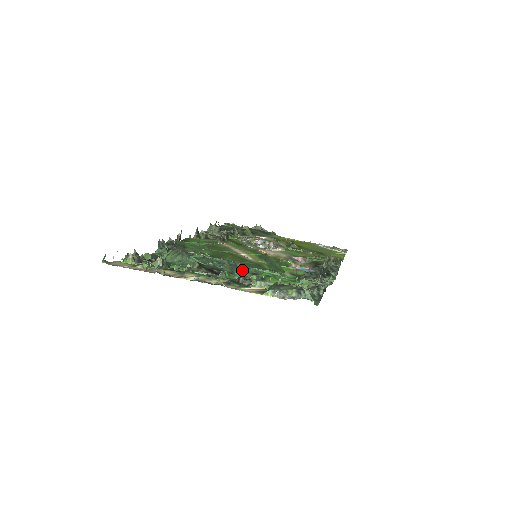
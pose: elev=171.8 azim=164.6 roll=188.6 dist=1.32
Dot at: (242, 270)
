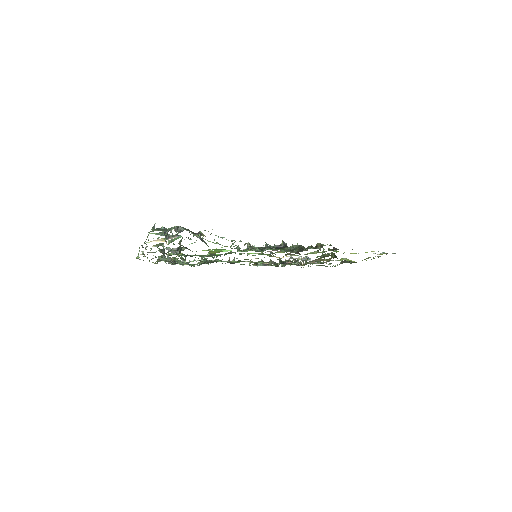
Dot at: (213, 255)
